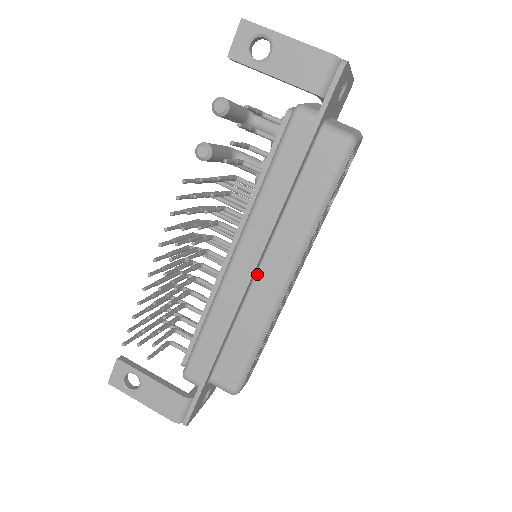
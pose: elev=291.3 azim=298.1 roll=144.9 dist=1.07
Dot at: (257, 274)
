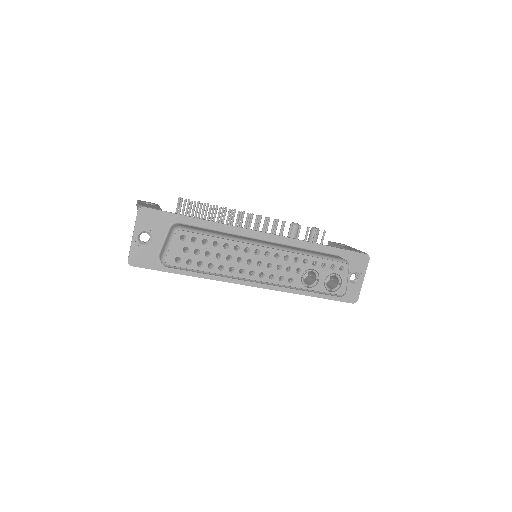
Dot at: (258, 240)
